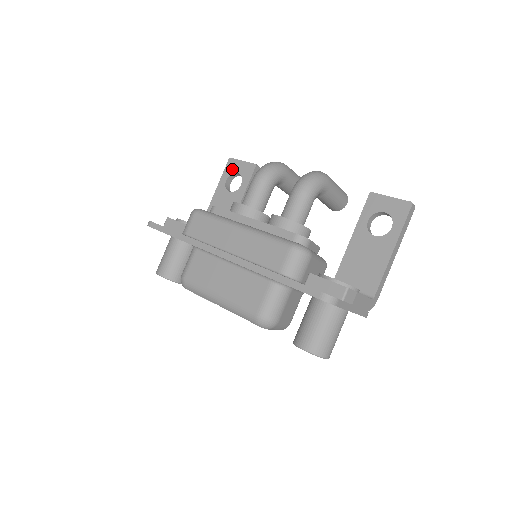
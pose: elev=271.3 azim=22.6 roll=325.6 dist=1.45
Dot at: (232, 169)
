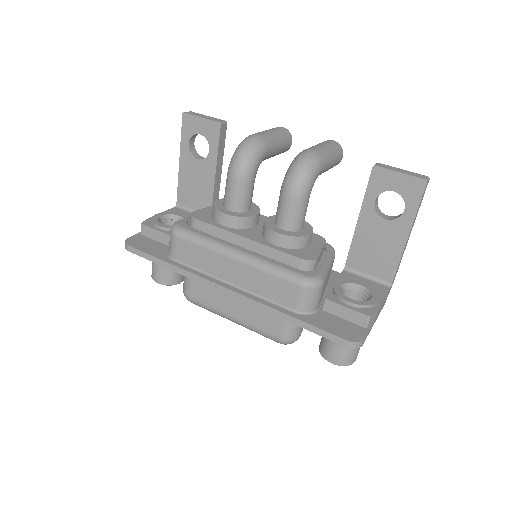
Dot at: (191, 129)
